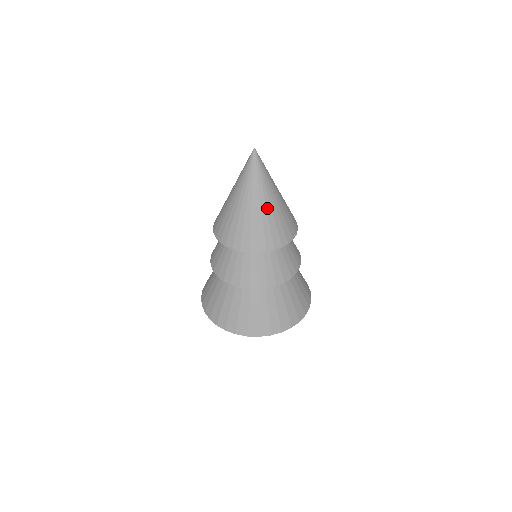
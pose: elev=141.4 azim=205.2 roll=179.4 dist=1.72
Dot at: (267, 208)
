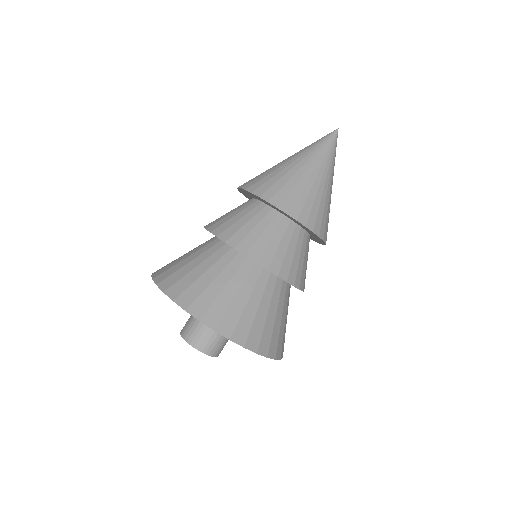
Dot at: (295, 167)
